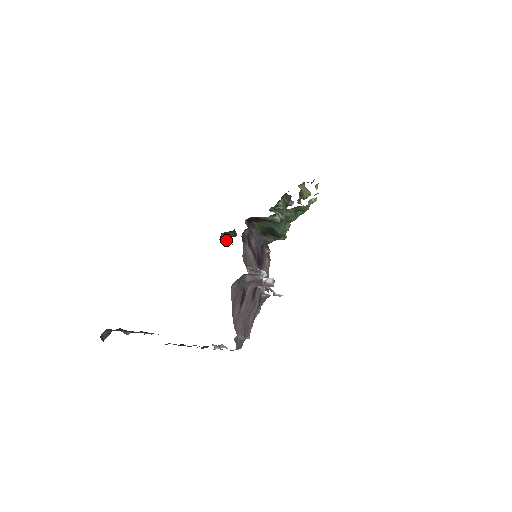
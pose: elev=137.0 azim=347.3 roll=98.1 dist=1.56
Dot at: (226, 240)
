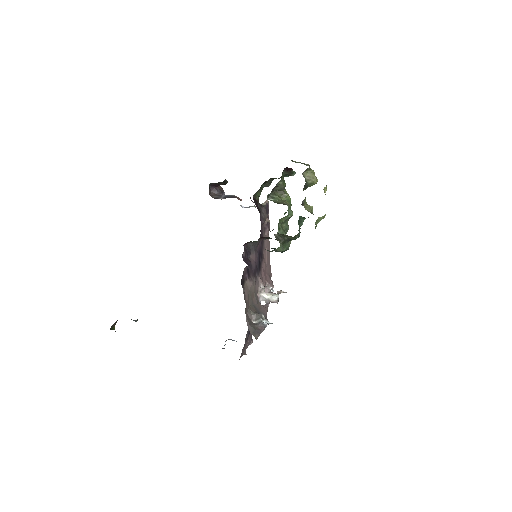
Dot at: (216, 191)
